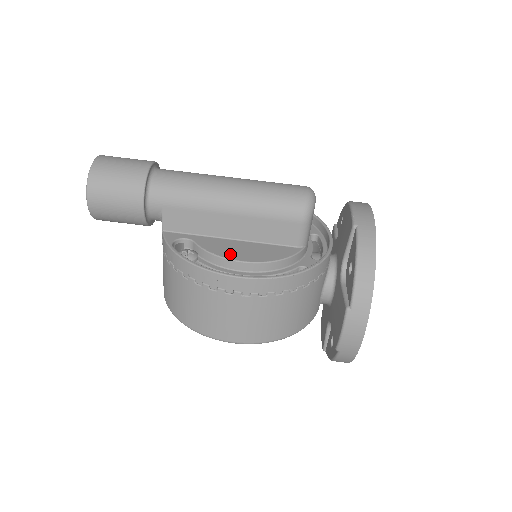
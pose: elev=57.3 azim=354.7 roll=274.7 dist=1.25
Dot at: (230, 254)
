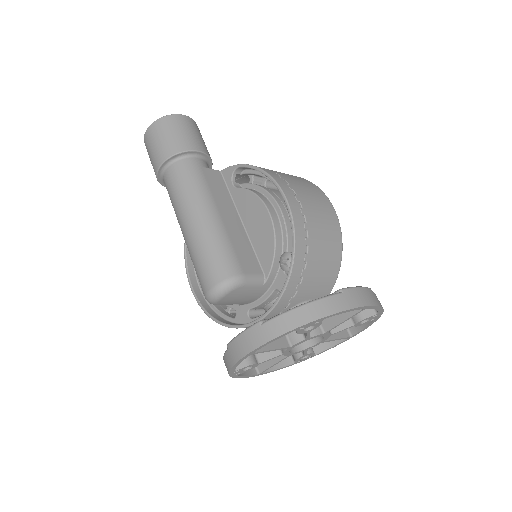
Dot at: occluded
